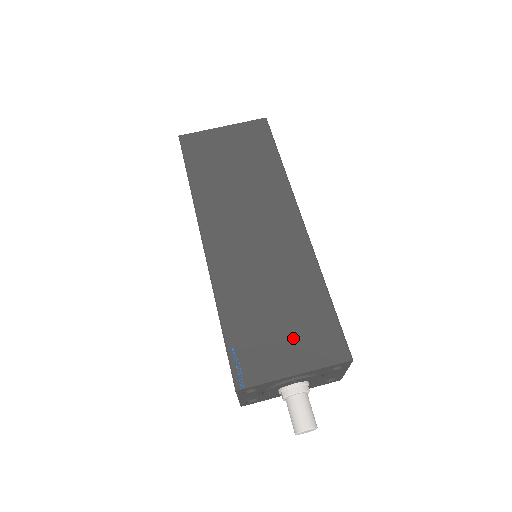
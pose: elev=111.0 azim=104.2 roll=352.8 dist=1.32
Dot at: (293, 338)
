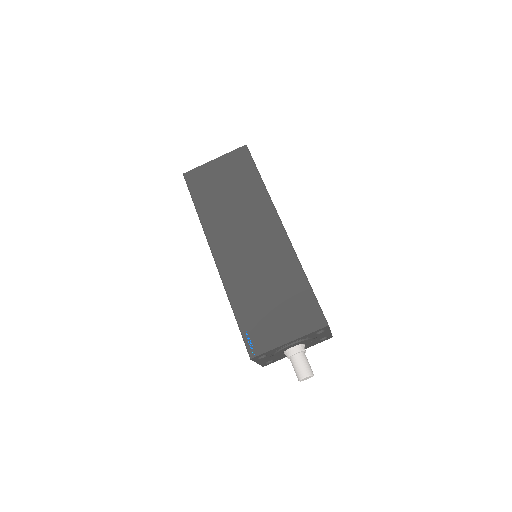
Dot at: (285, 316)
